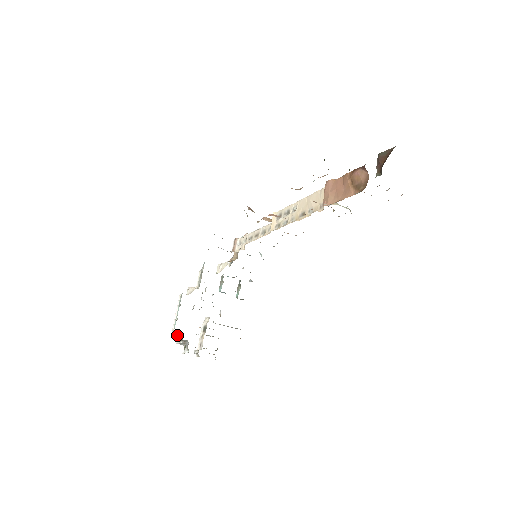
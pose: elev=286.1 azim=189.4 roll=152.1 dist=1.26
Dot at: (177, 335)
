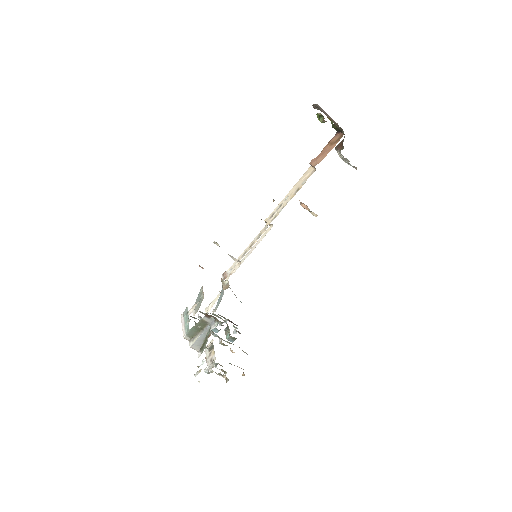
Dot at: (189, 341)
